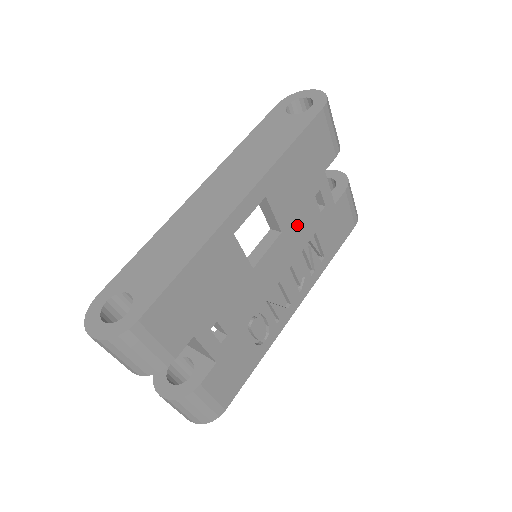
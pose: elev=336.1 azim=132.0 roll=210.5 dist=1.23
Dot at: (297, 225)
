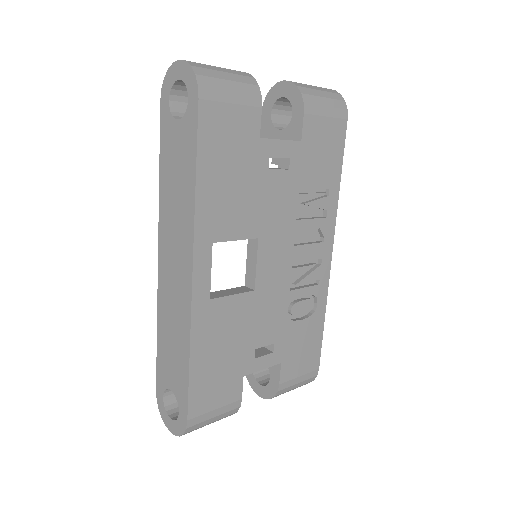
Dot at: (270, 212)
